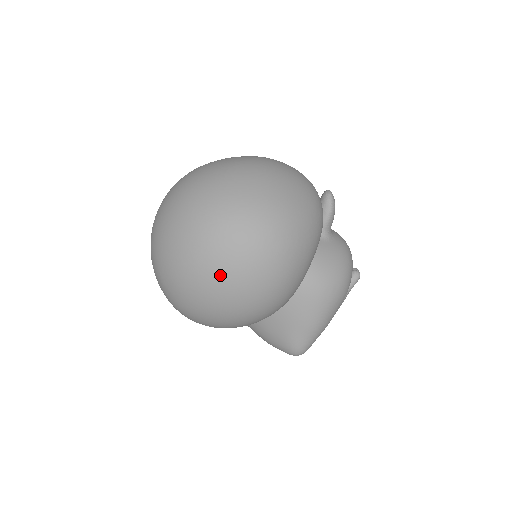
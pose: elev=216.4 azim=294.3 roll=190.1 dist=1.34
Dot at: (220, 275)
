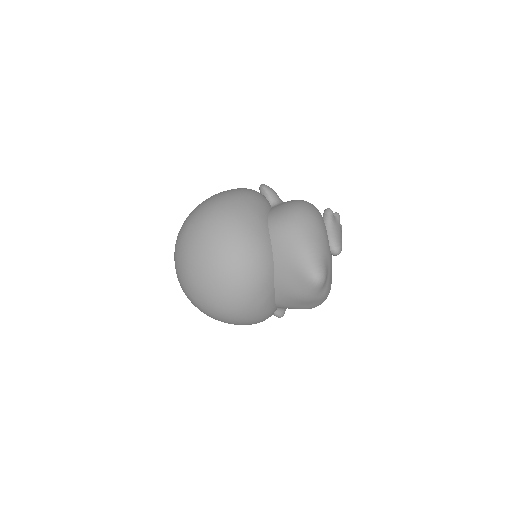
Dot at: (200, 253)
